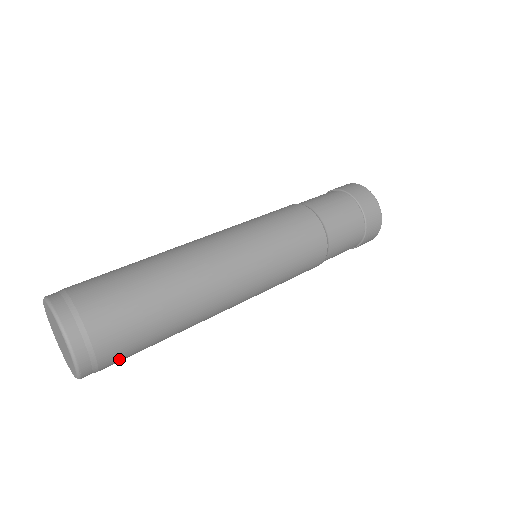
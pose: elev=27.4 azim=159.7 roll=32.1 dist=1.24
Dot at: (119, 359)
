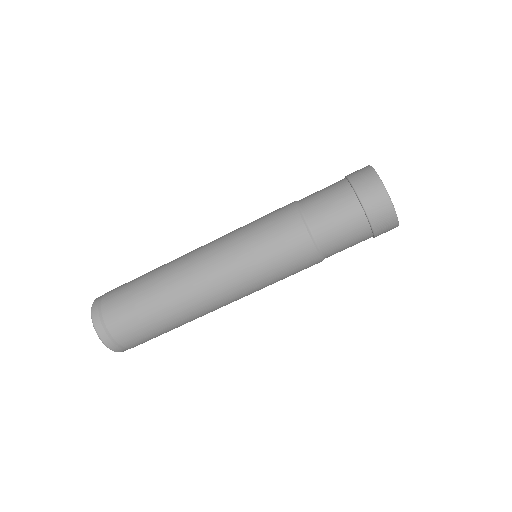
Dot at: occluded
